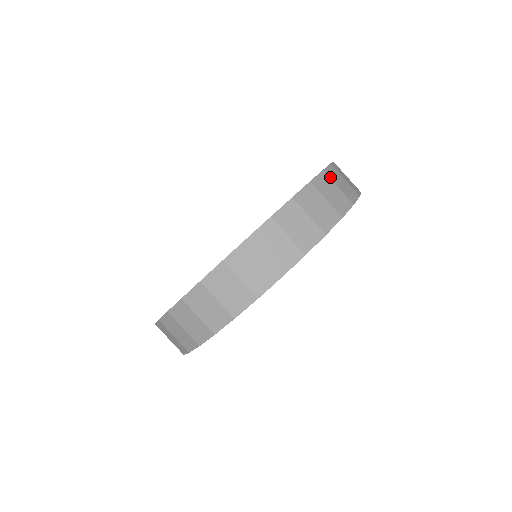
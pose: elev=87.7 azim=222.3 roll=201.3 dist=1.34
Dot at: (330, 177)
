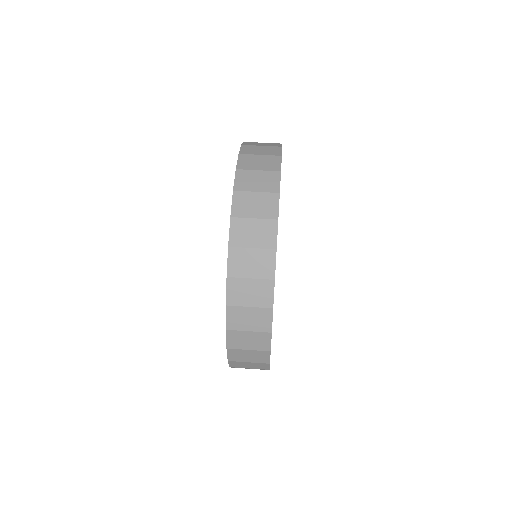
Dot at: occluded
